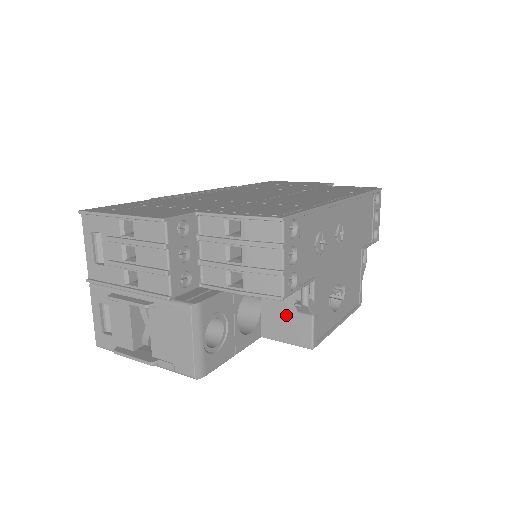
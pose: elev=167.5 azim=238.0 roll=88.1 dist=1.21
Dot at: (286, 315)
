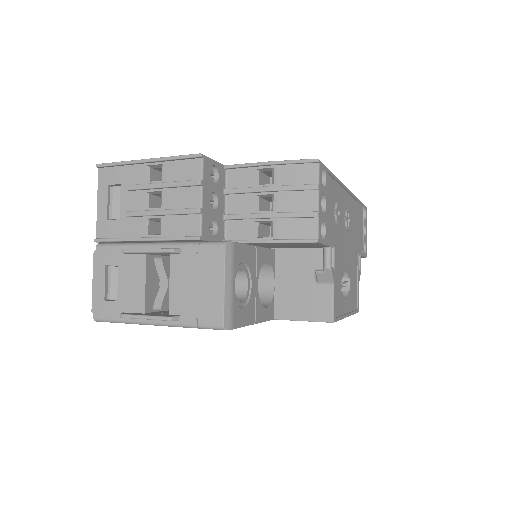
Dot at: (303, 289)
